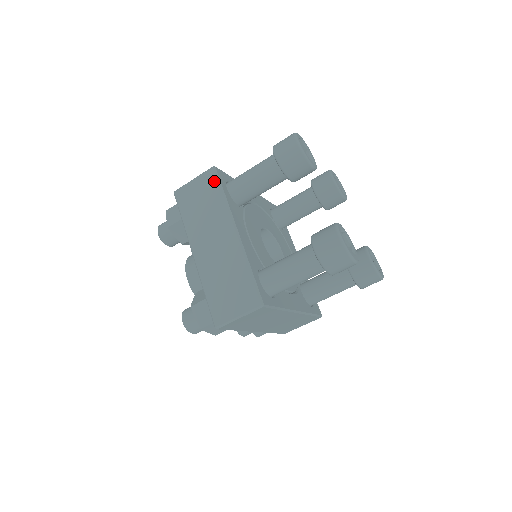
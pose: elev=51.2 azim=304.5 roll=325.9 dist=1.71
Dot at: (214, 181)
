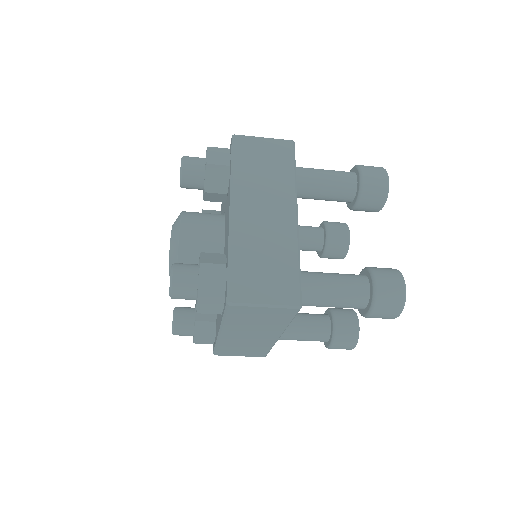
Dot at: (290, 316)
